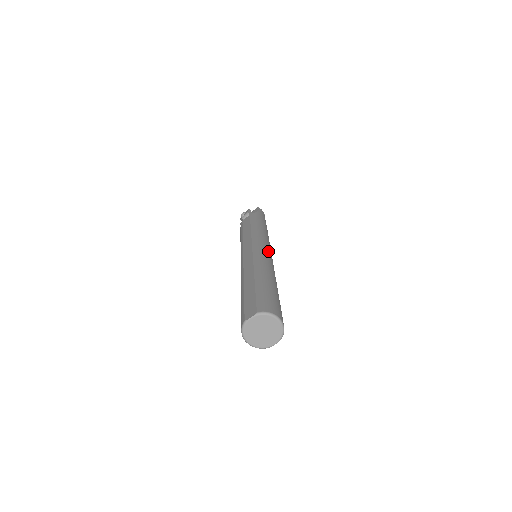
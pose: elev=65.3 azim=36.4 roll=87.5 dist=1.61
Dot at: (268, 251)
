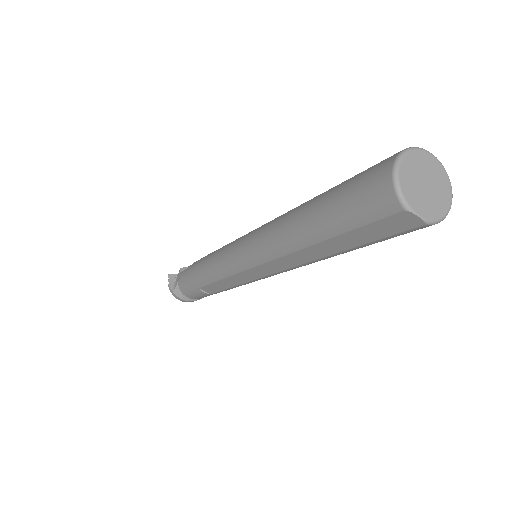
Dot at: occluded
